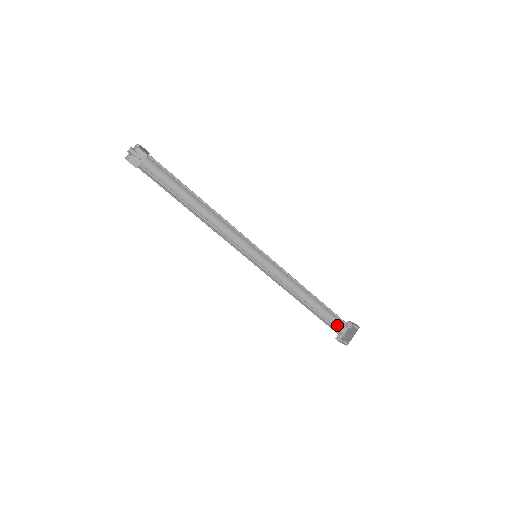
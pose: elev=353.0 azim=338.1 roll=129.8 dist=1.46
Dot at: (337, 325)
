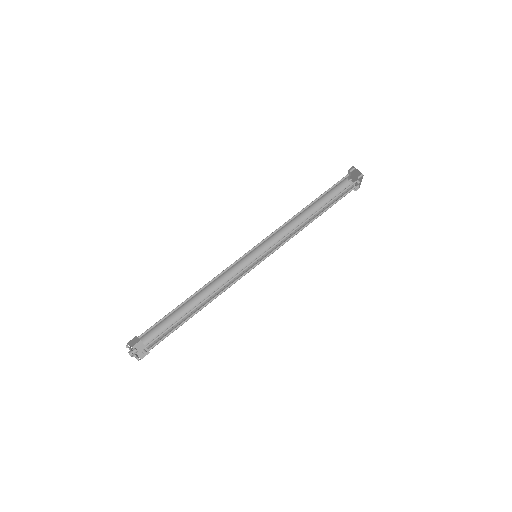
Dot at: (342, 181)
